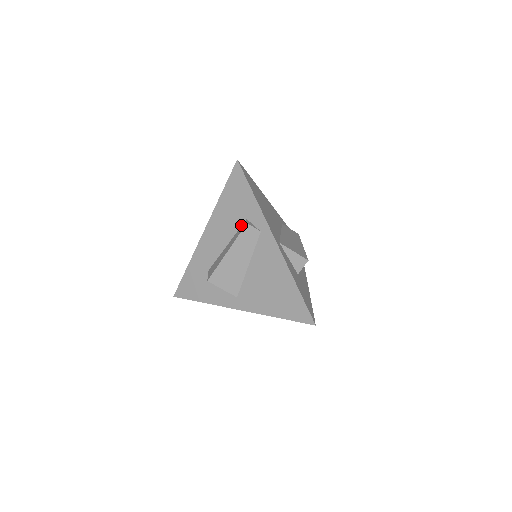
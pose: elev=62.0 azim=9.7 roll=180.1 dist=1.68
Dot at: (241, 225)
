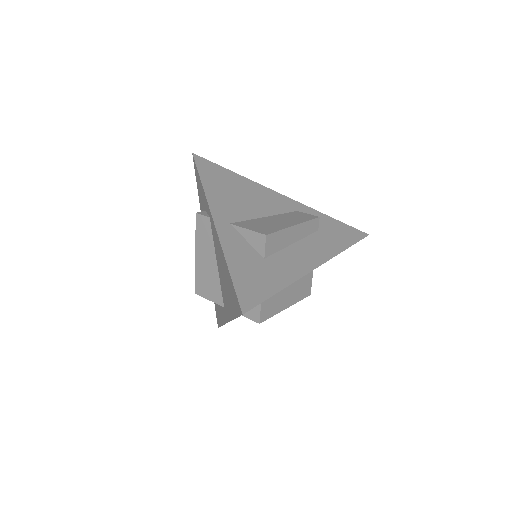
Dot at: occluded
